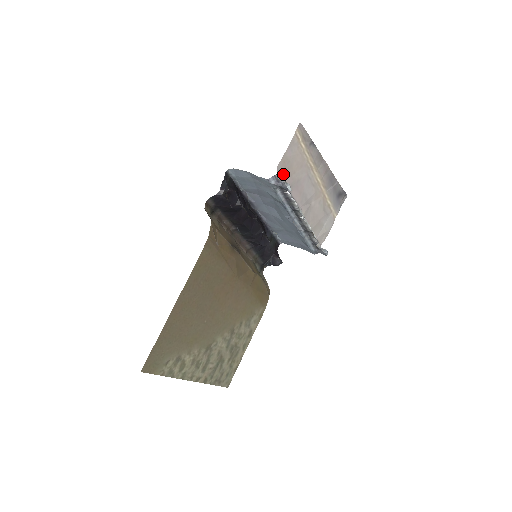
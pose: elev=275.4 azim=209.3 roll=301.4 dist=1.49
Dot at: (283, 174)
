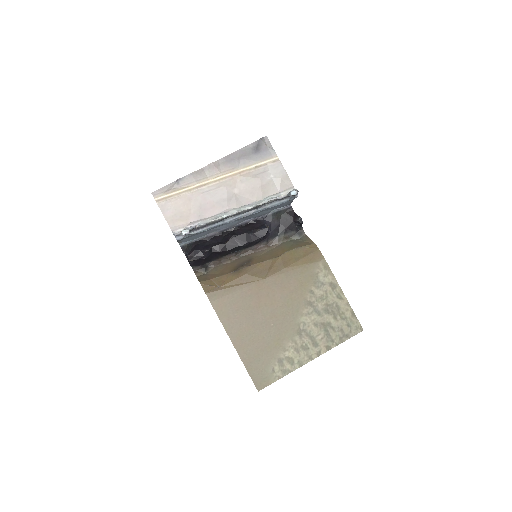
Dot at: (182, 224)
